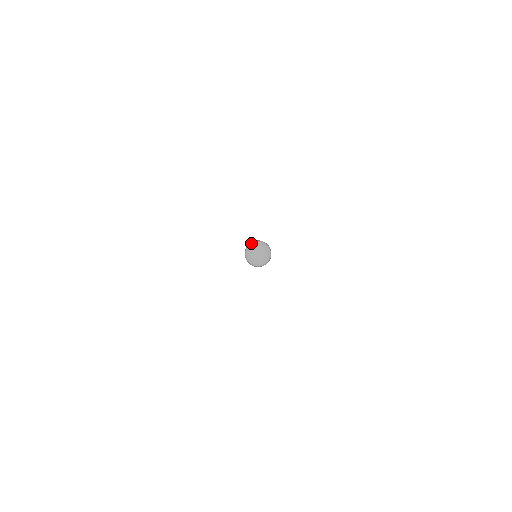
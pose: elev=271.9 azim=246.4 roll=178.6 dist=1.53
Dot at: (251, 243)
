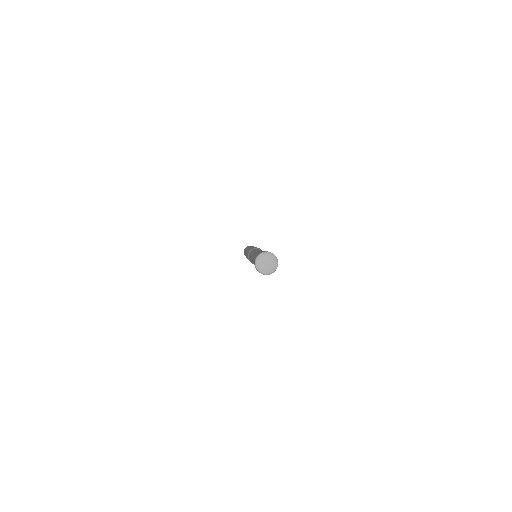
Dot at: (264, 252)
